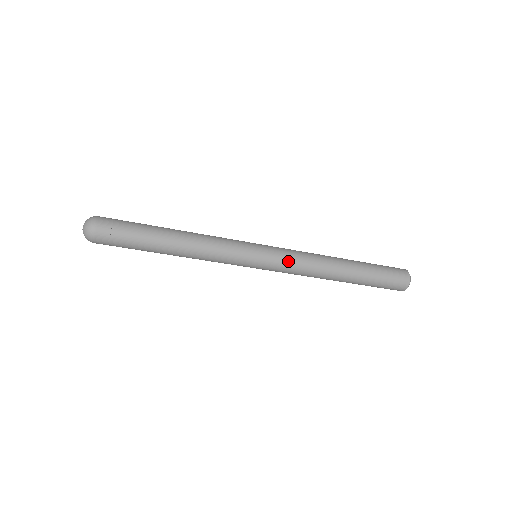
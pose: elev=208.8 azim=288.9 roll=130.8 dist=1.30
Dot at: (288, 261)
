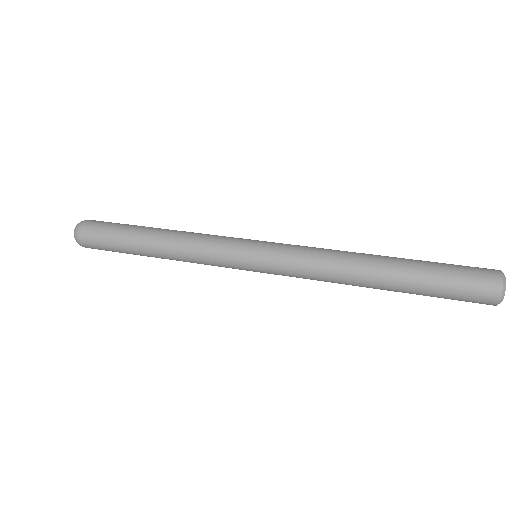
Dot at: (291, 276)
